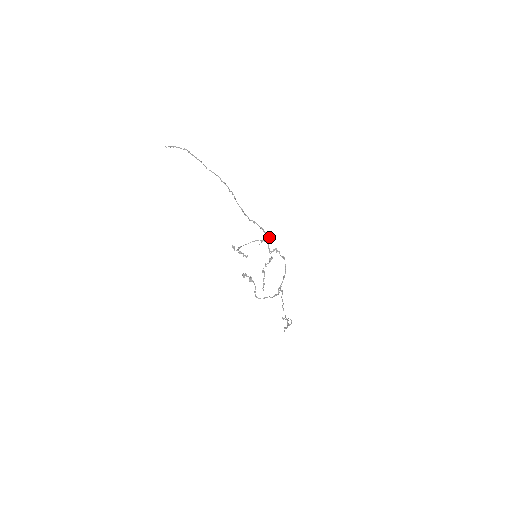
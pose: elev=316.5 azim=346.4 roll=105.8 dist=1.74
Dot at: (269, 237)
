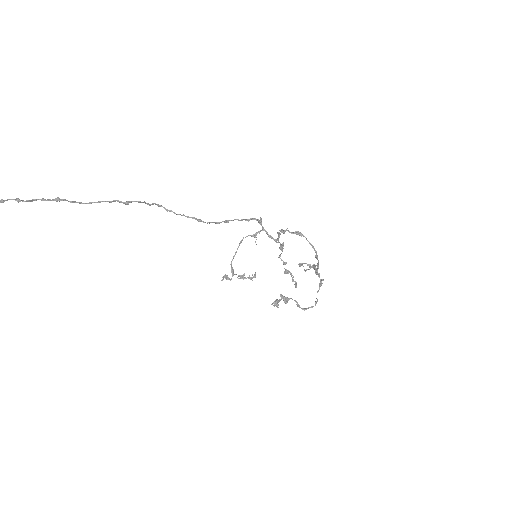
Dot at: (259, 222)
